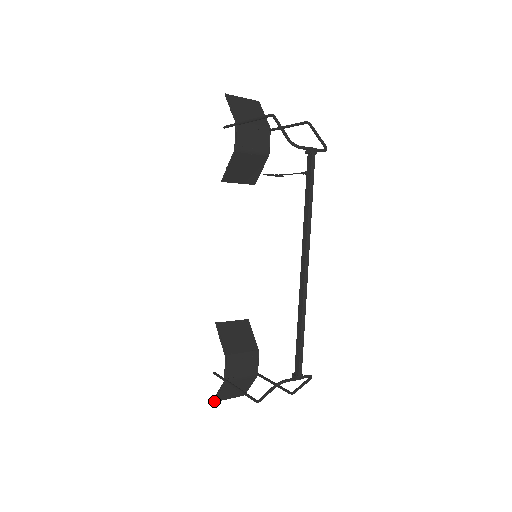
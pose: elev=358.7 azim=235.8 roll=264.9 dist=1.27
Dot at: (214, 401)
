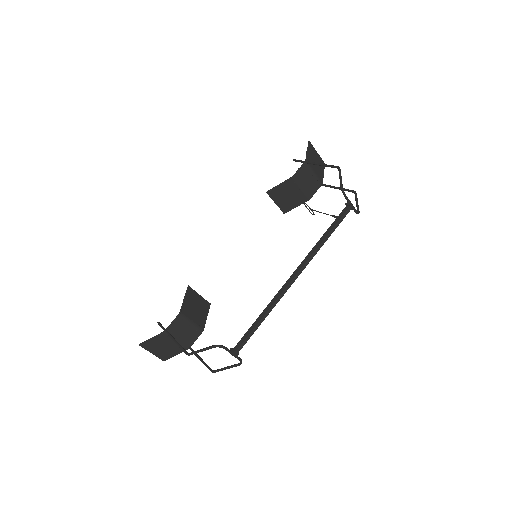
Dot at: (141, 345)
